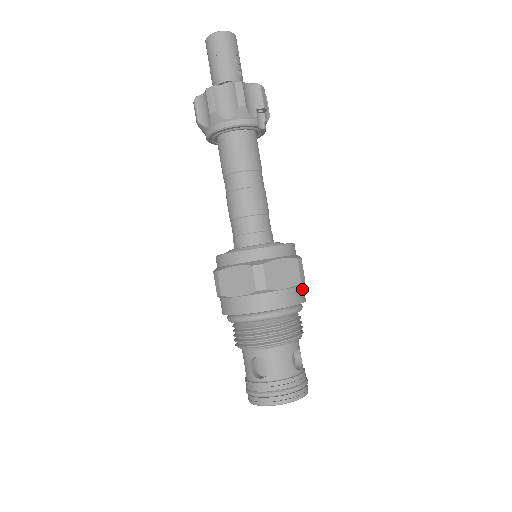
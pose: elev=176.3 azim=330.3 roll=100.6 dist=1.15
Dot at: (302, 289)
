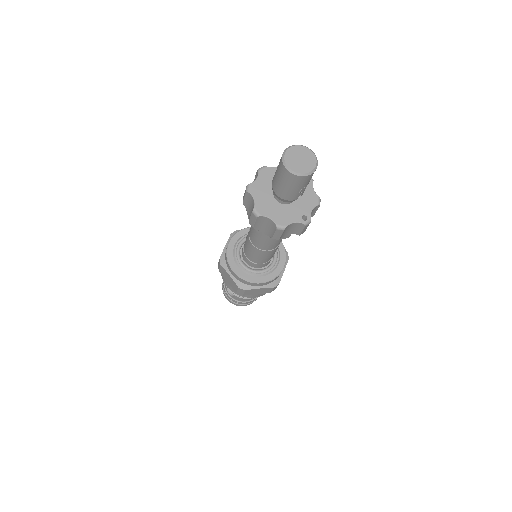
Dot at: occluded
